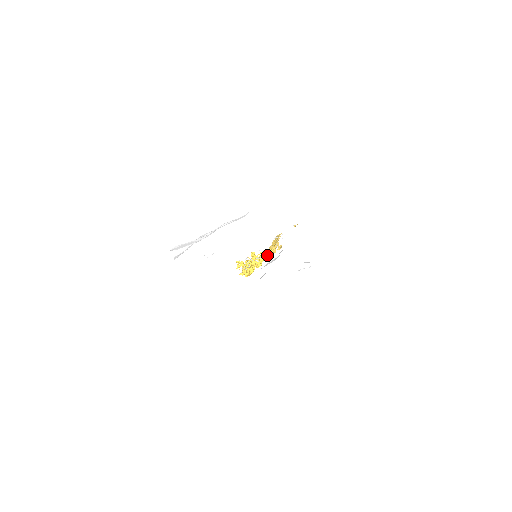
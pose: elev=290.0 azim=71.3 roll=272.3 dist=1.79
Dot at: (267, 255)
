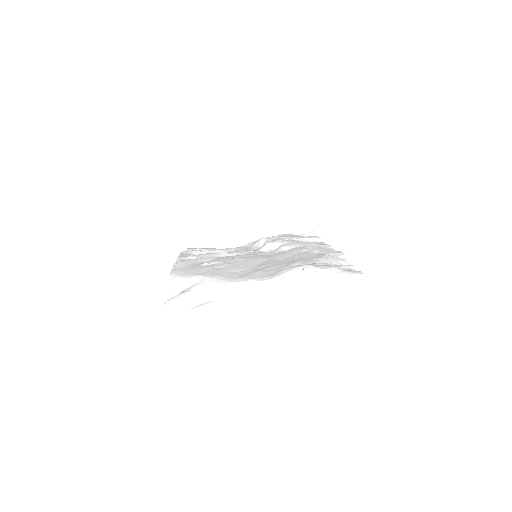
Dot at: occluded
